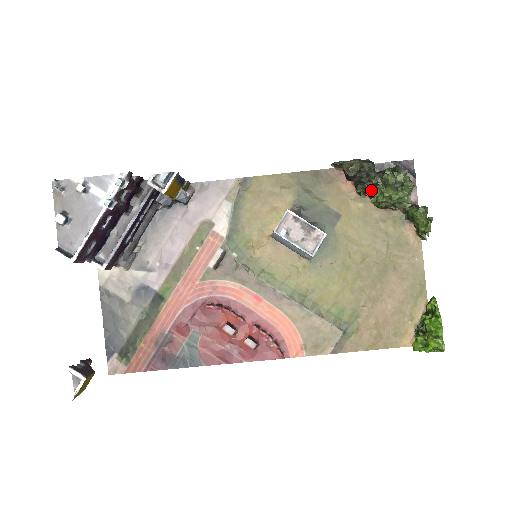
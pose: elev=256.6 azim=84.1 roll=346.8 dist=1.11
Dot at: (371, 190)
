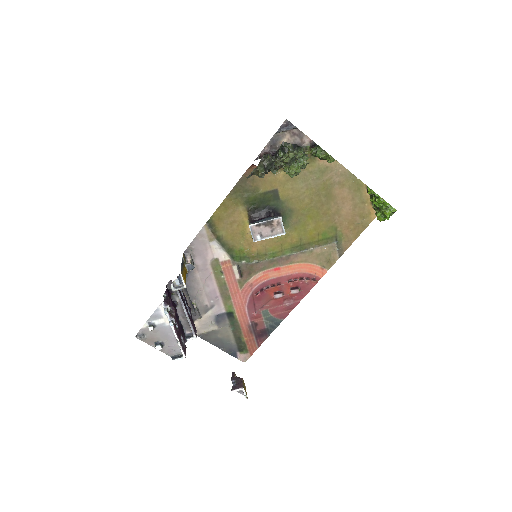
Dot at: (281, 166)
